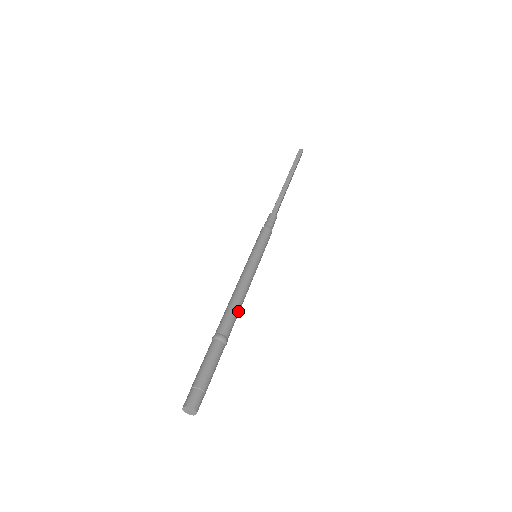
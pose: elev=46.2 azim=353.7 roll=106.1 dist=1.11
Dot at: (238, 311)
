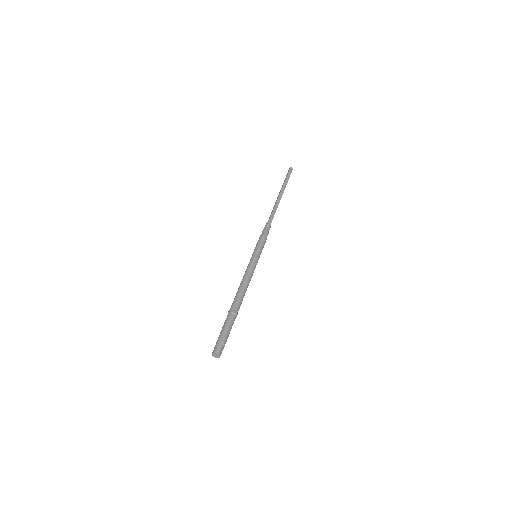
Dot at: occluded
